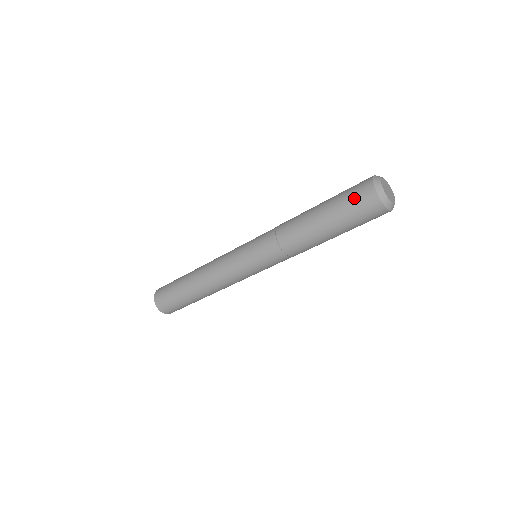
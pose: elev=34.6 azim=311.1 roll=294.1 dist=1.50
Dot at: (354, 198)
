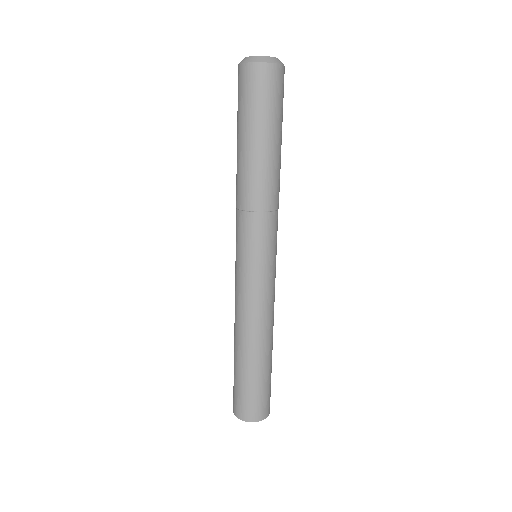
Dot at: (246, 92)
